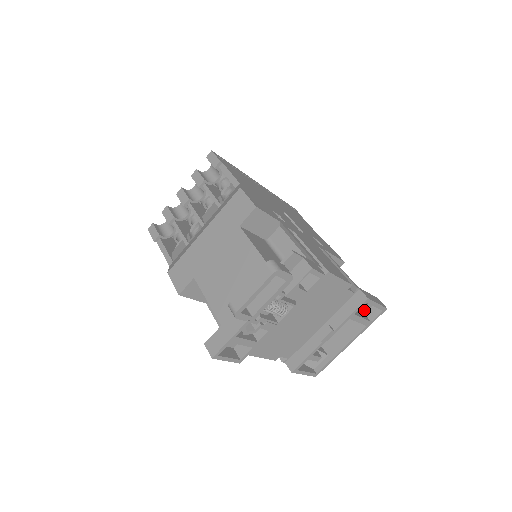
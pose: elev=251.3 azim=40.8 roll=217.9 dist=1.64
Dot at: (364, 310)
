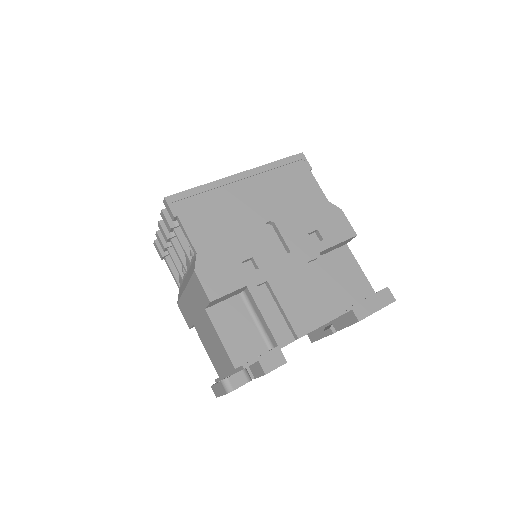
Dot at: occluded
